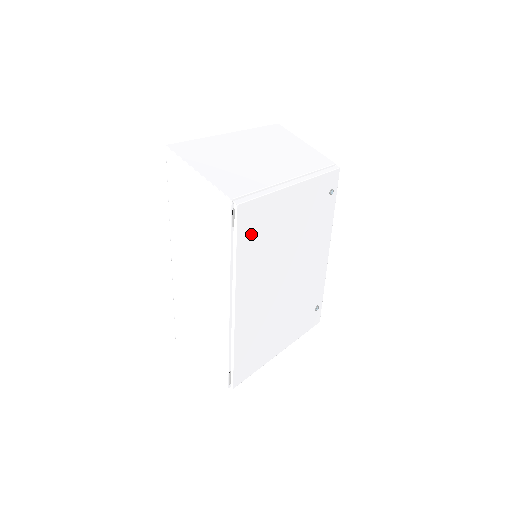
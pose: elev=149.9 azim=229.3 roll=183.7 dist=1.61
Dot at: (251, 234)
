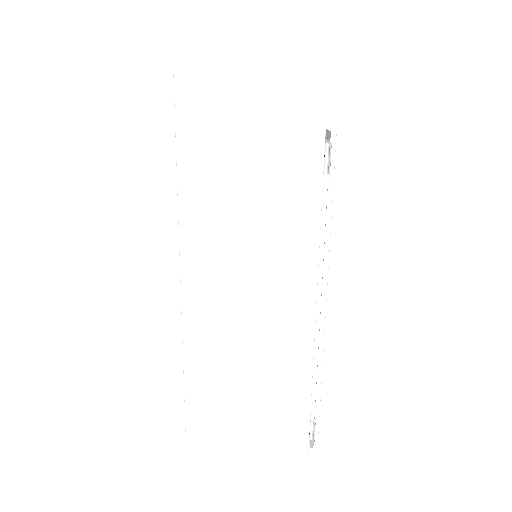
Dot at: occluded
